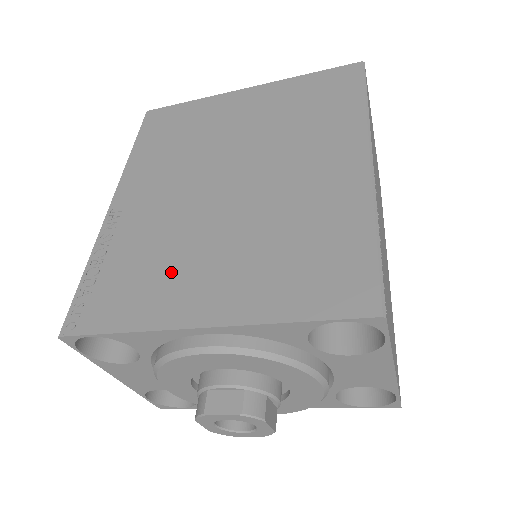
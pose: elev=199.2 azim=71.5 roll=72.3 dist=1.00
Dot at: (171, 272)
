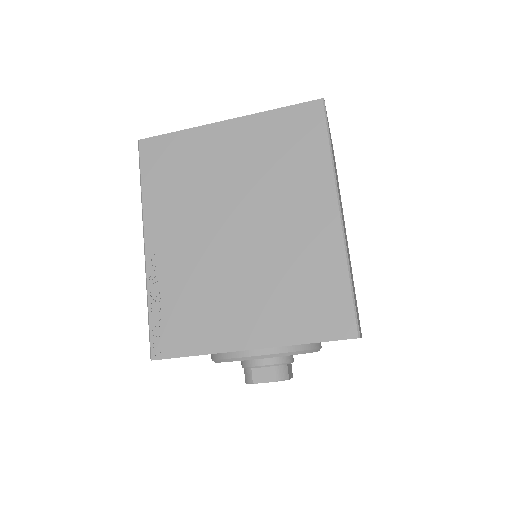
Dot at: (216, 309)
